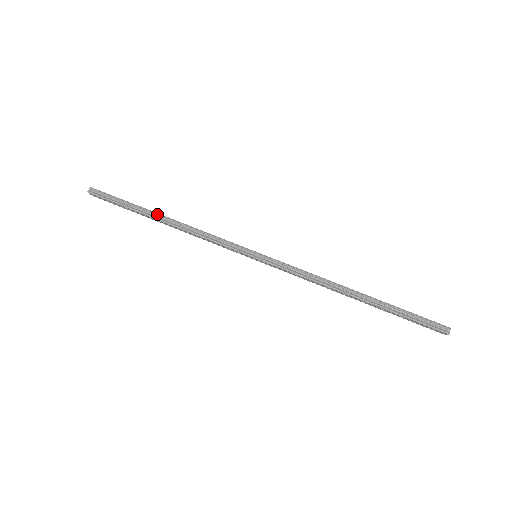
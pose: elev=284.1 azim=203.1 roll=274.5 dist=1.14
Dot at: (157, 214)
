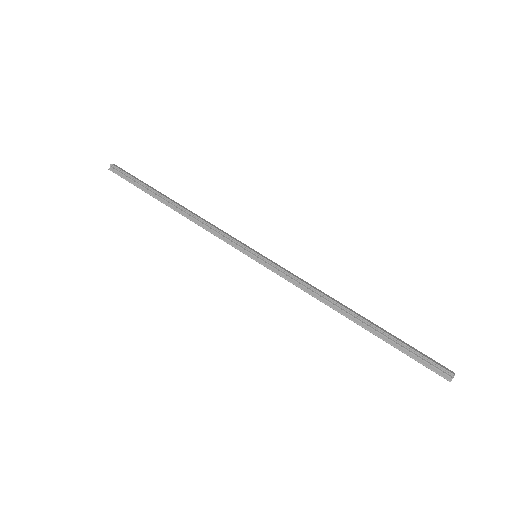
Dot at: (166, 199)
